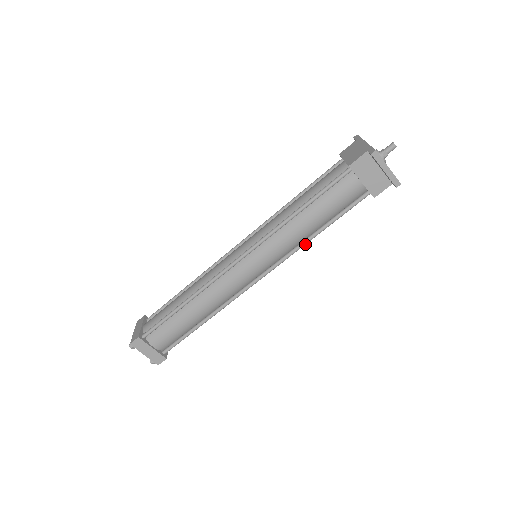
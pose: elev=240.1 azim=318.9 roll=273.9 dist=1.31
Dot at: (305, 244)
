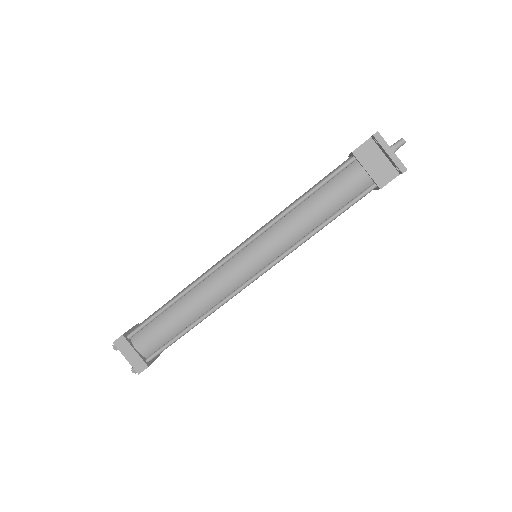
Dot at: (306, 240)
